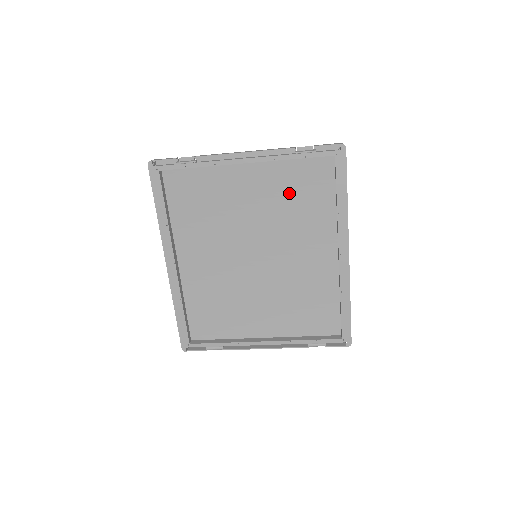
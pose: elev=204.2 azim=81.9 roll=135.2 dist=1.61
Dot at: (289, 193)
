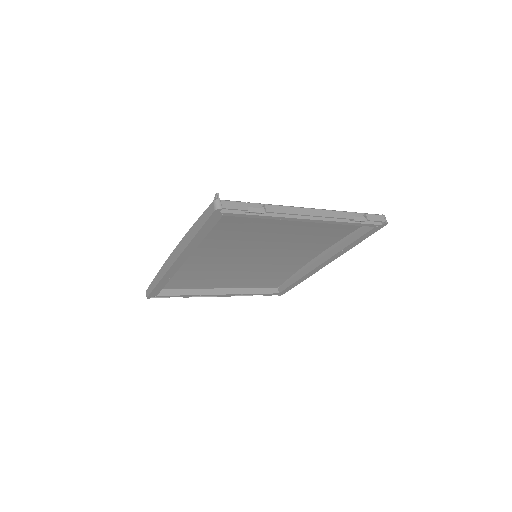
Dot at: (317, 230)
